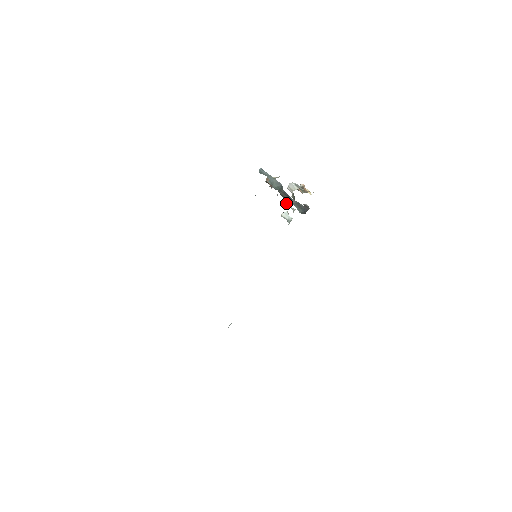
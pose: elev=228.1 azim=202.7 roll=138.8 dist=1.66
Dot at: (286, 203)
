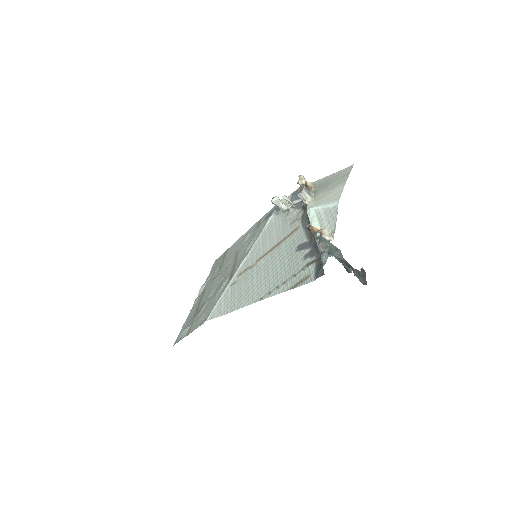
Dot at: (284, 197)
